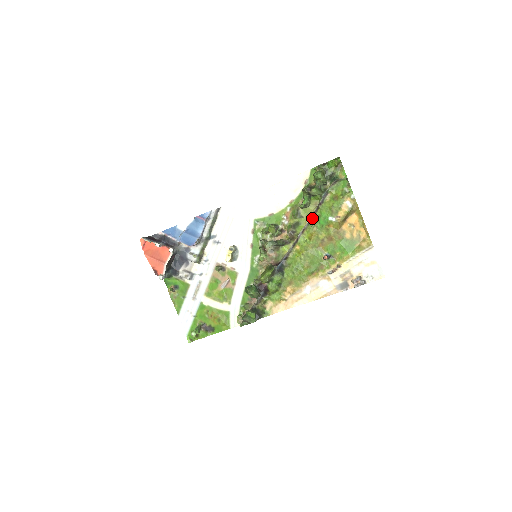
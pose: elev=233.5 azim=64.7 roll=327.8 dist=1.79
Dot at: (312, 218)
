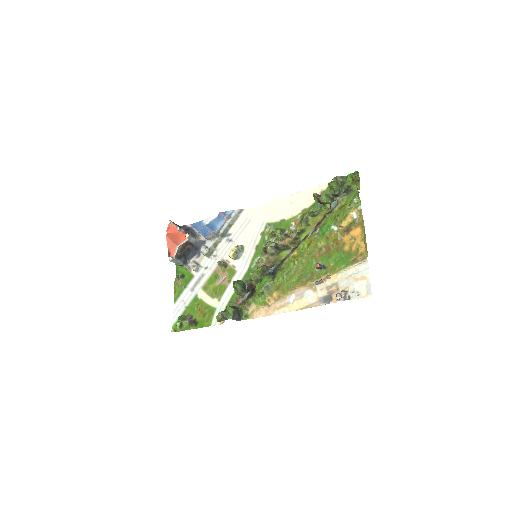
Dot at: (317, 226)
